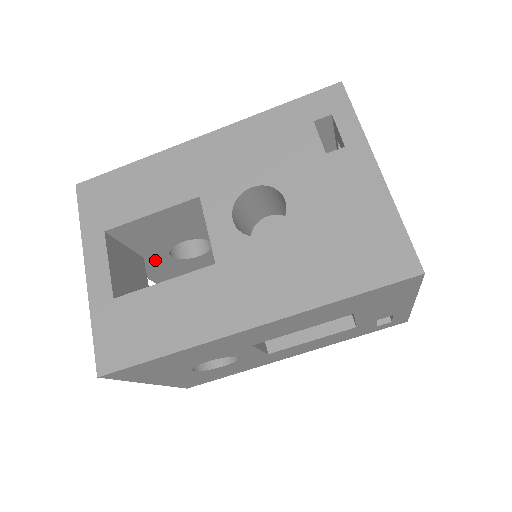
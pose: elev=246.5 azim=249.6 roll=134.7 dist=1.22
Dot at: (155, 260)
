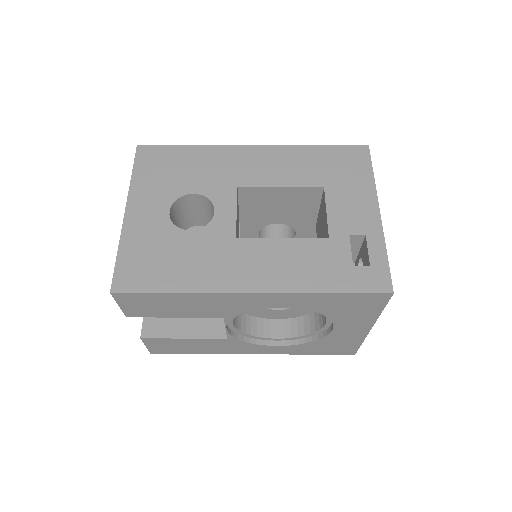
Dot at: occluded
